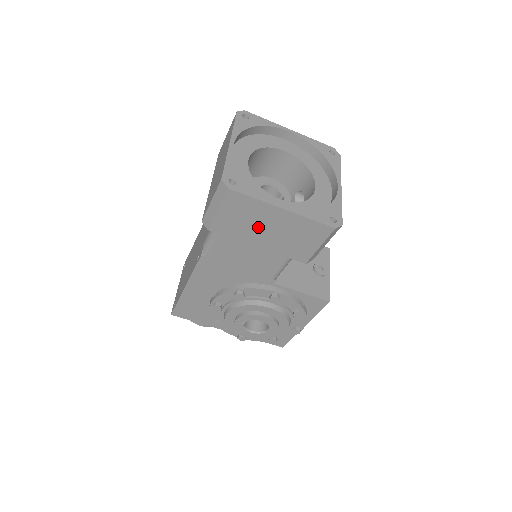
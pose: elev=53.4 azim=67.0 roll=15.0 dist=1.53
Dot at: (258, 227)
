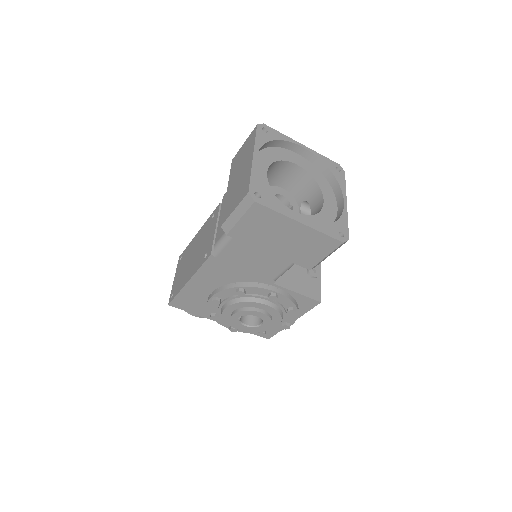
Dot at: (274, 236)
